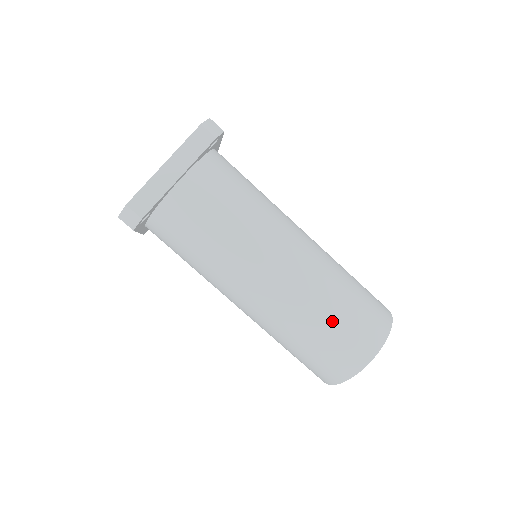
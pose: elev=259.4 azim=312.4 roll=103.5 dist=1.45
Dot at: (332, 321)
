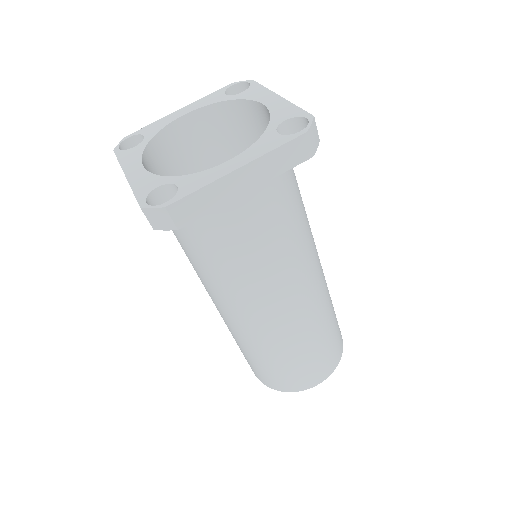
Dot at: (305, 355)
